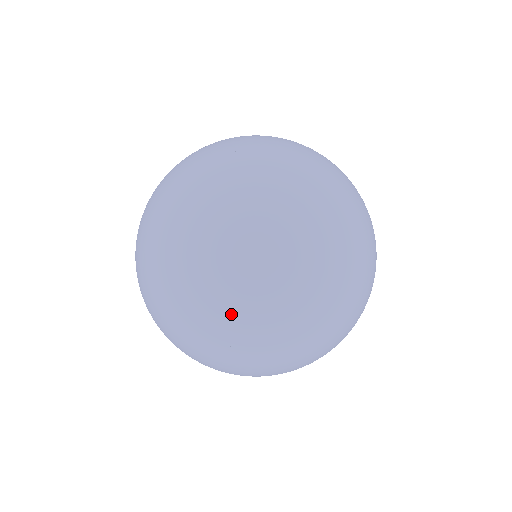
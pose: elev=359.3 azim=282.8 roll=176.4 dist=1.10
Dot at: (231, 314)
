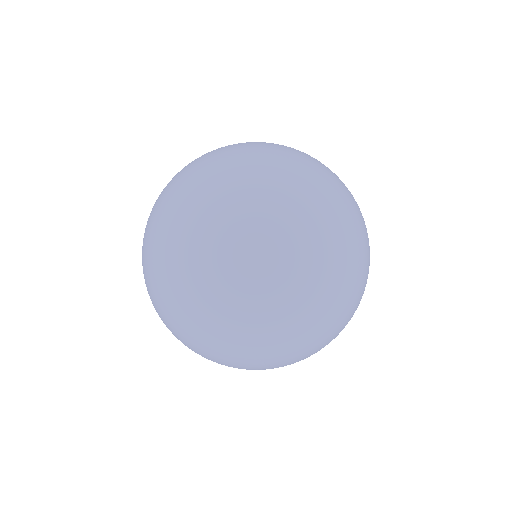
Dot at: (222, 240)
